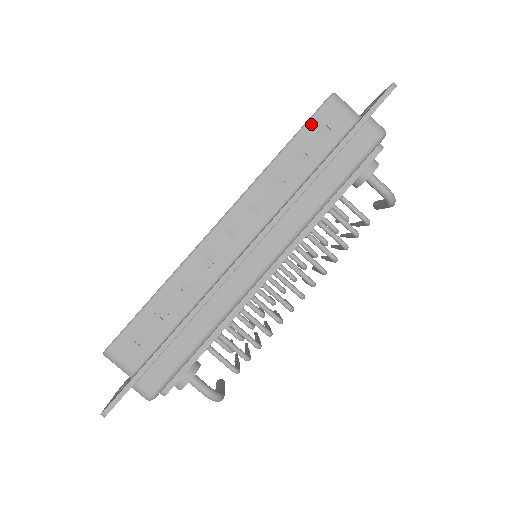
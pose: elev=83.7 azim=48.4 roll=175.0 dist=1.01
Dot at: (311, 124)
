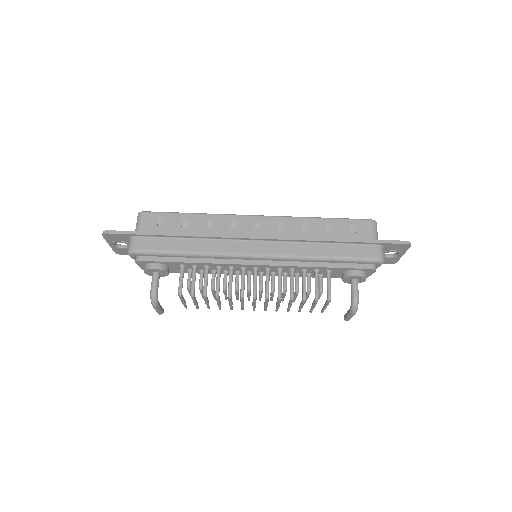
Dot at: (349, 221)
